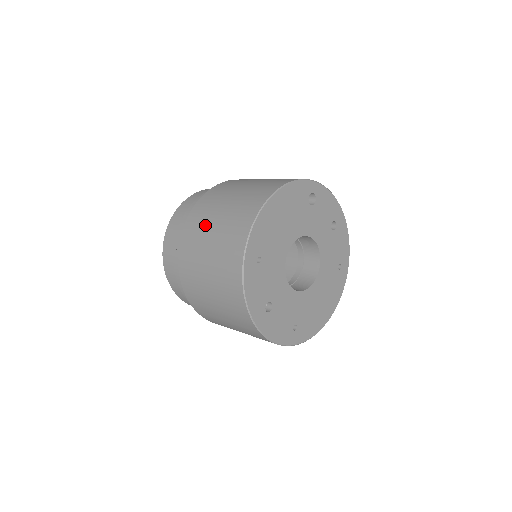
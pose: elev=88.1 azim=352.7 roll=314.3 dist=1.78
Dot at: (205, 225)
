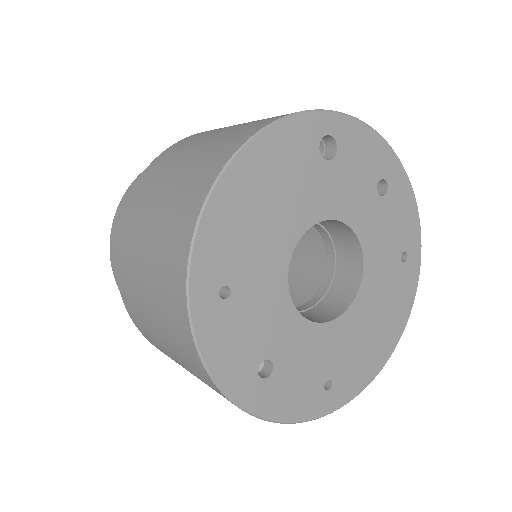
Dot at: (138, 229)
